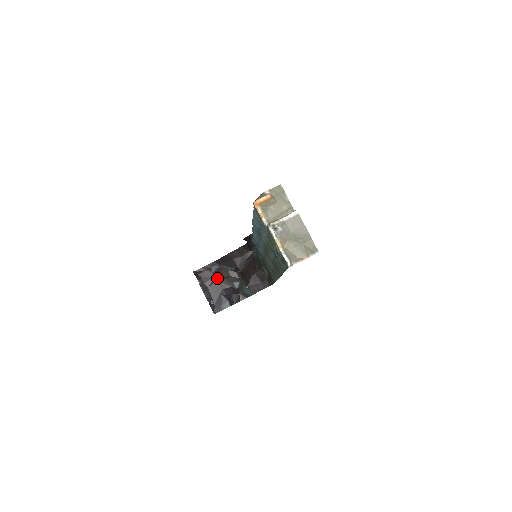
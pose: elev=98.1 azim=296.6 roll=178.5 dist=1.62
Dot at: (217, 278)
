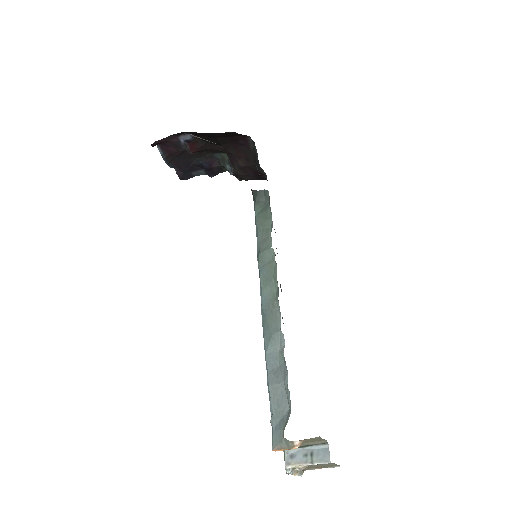
Dot at: (188, 151)
